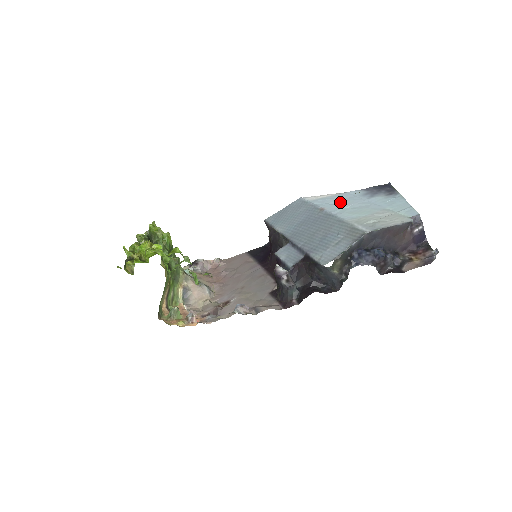
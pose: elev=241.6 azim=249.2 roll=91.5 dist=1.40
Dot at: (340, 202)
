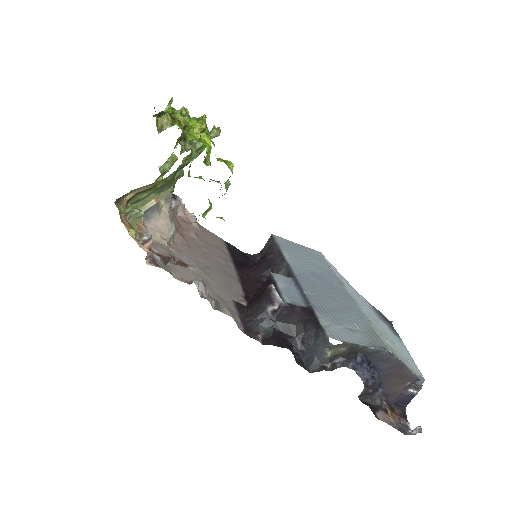
Dot at: occluded
